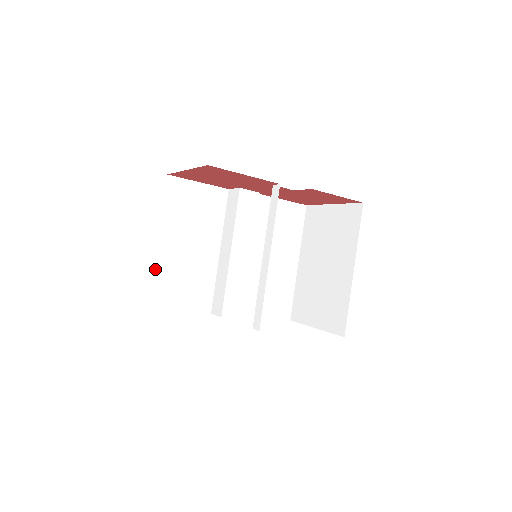
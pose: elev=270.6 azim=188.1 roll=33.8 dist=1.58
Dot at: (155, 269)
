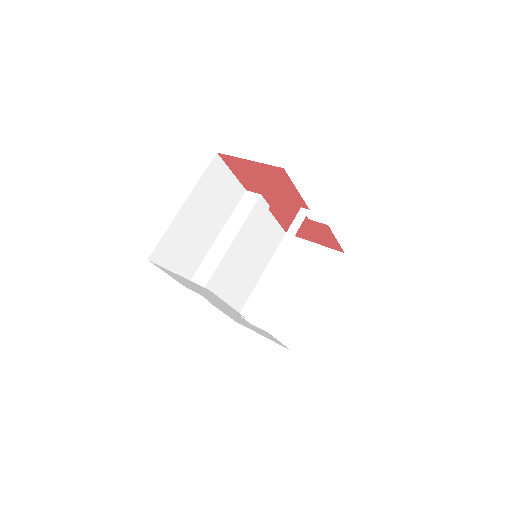
Dot at: (170, 227)
